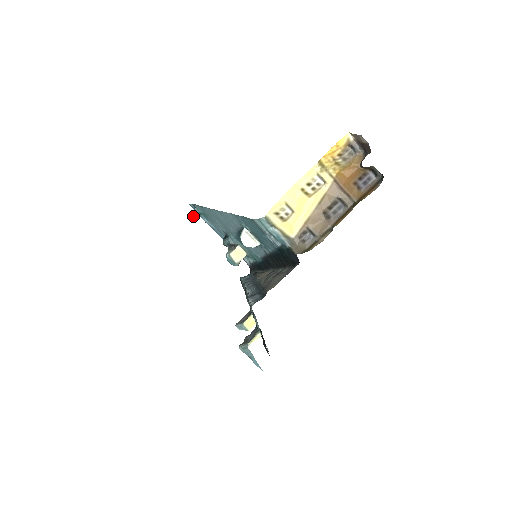
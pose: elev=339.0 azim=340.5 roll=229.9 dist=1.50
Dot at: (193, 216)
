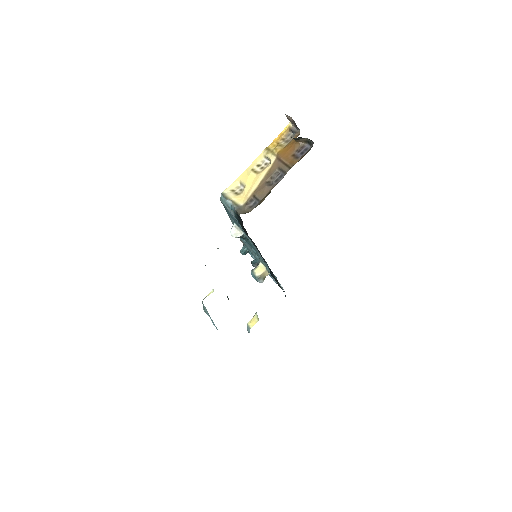
Dot at: (240, 252)
